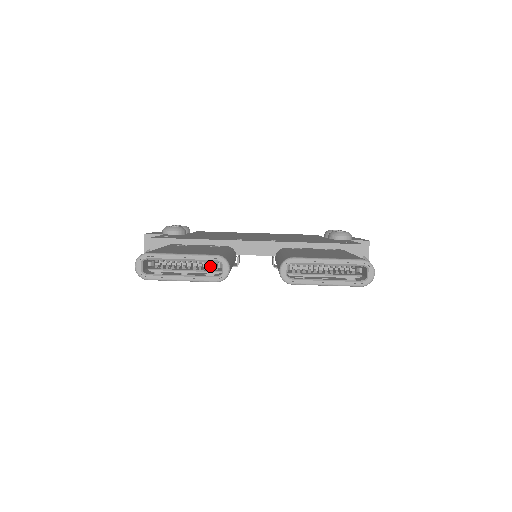
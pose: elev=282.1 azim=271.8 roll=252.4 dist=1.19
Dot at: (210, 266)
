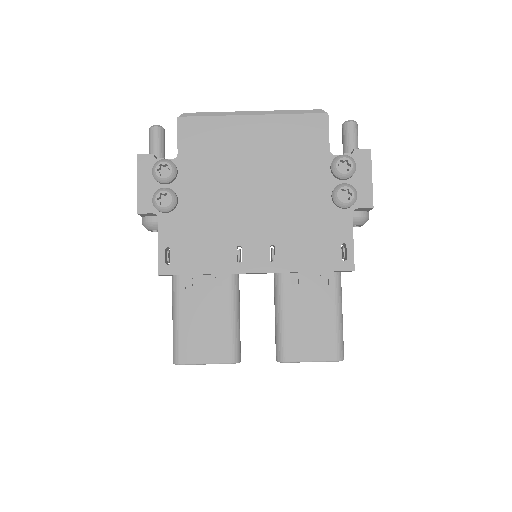
Dot at: occluded
